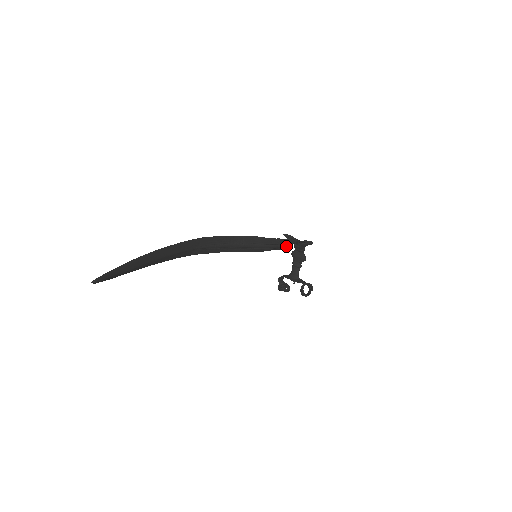
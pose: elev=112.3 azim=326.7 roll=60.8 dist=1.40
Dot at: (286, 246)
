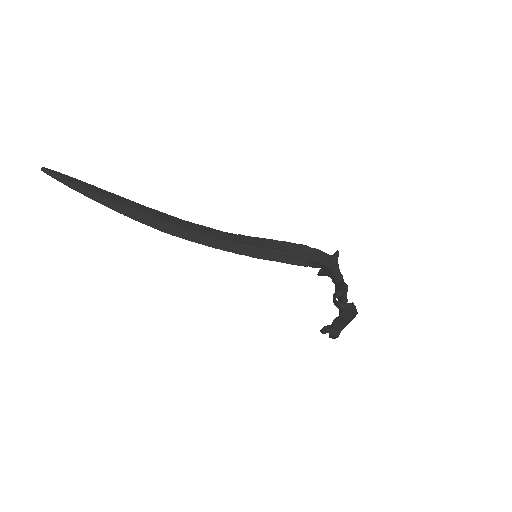
Dot at: (301, 255)
